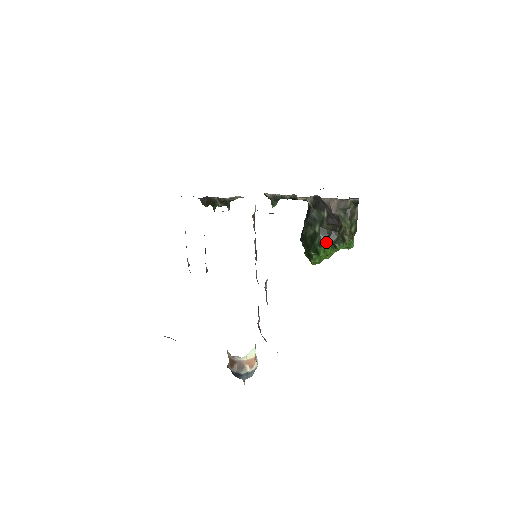
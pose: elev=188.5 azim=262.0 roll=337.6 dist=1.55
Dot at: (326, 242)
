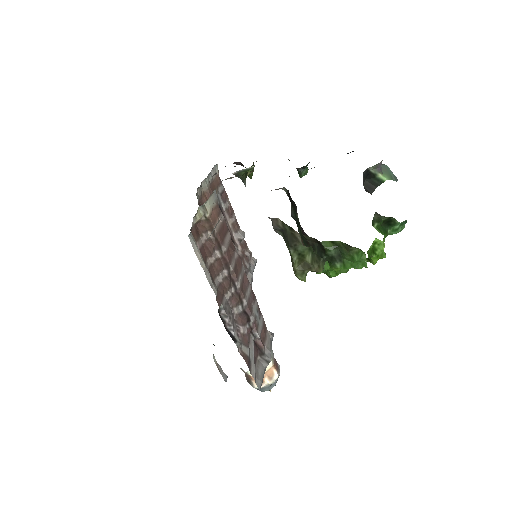
Dot at: occluded
